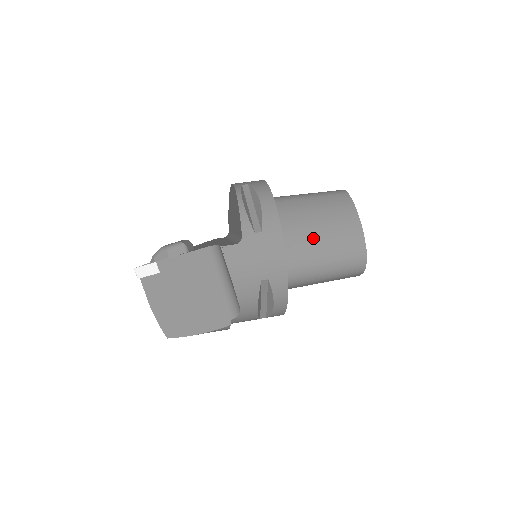
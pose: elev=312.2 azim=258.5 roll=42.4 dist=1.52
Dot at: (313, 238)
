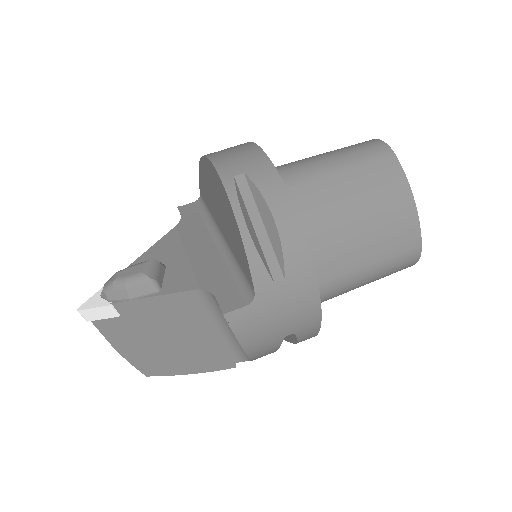
Dot at: (350, 249)
